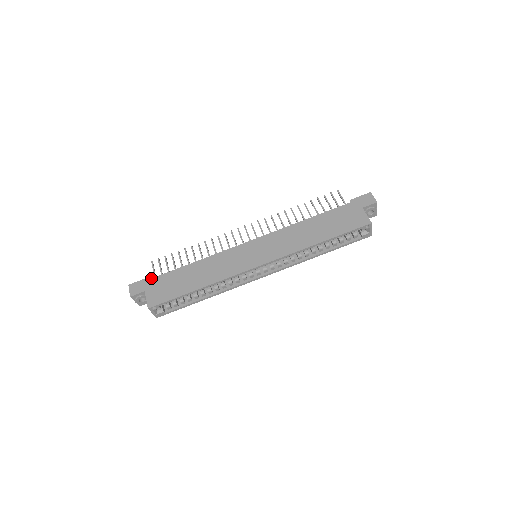
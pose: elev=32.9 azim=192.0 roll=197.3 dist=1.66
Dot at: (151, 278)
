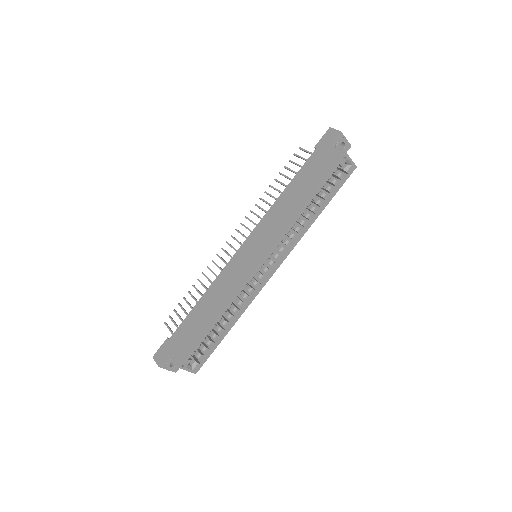
Dot at: (169, 338)
